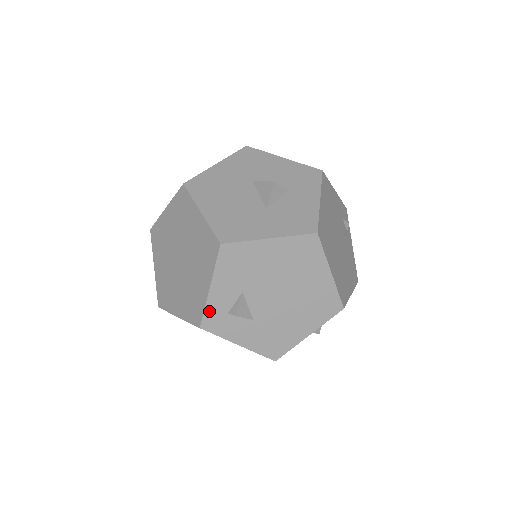
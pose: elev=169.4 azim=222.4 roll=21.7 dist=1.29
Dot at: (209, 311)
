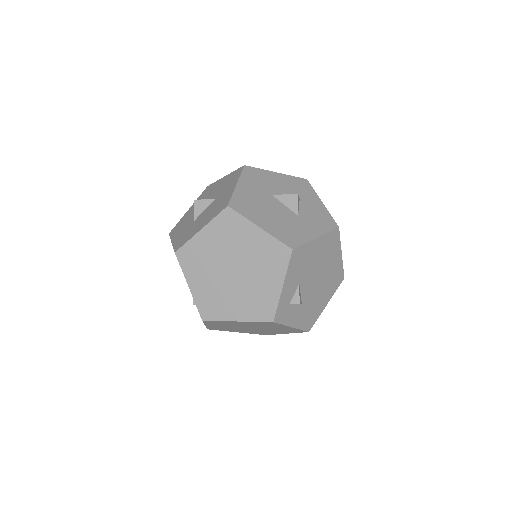
Dot at: (280, 306)
